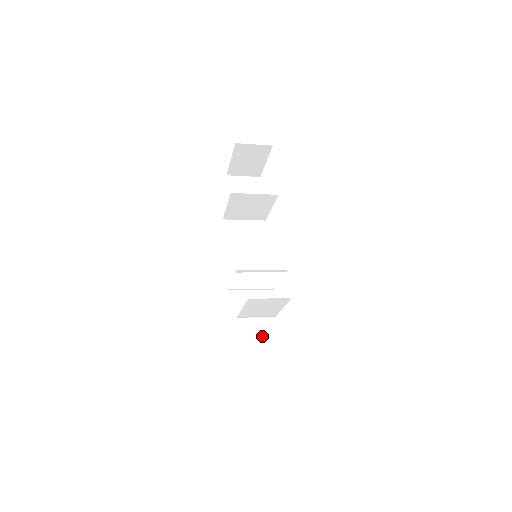
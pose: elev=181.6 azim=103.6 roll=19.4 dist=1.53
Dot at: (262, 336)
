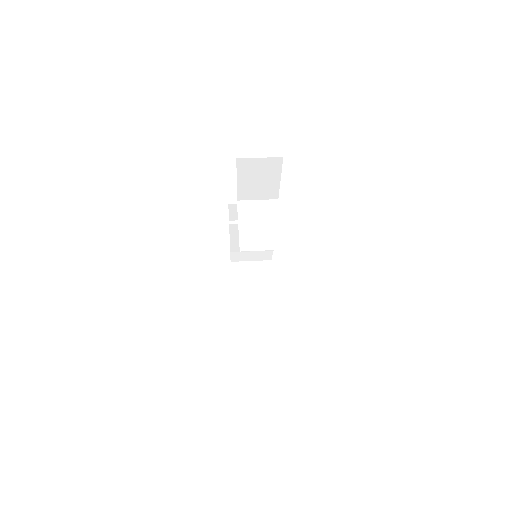
Dot at: occluded
